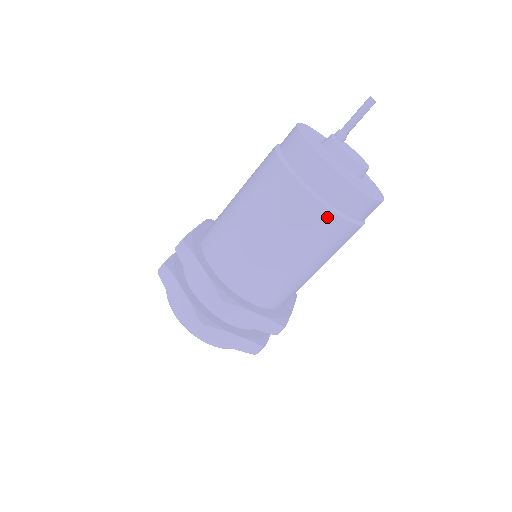
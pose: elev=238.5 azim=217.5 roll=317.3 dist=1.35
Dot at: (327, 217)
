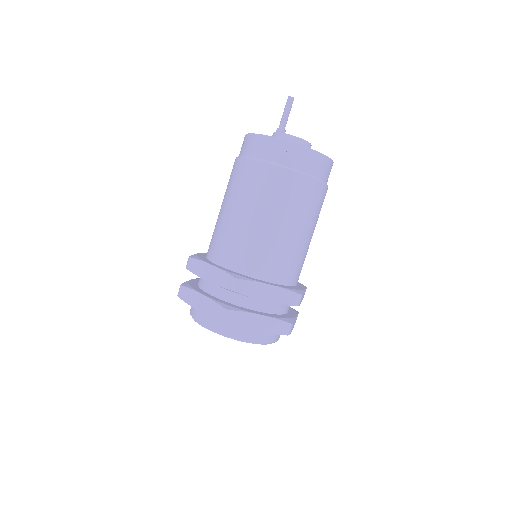
Dot at: (292, 177)
